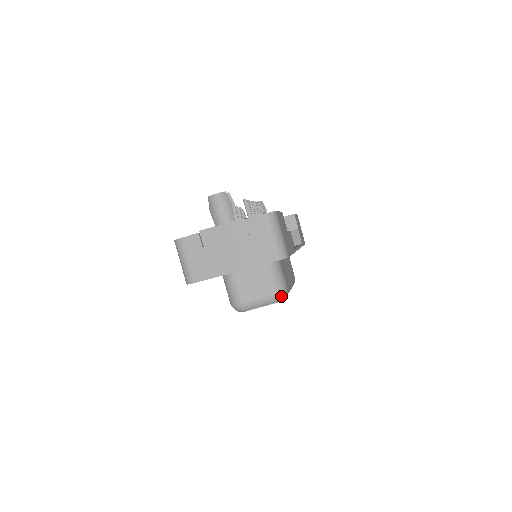
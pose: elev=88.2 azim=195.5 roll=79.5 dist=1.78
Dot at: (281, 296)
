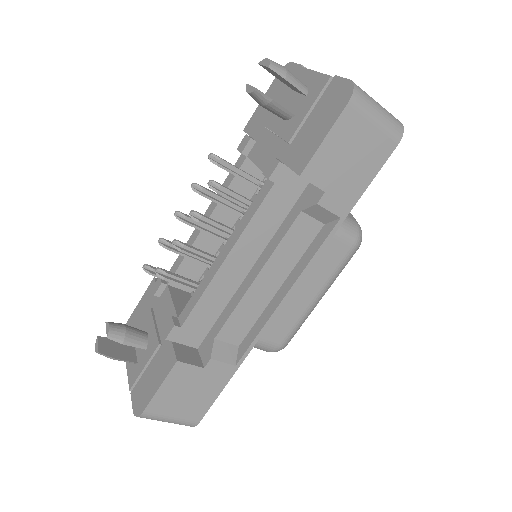
Dot at: occluded
